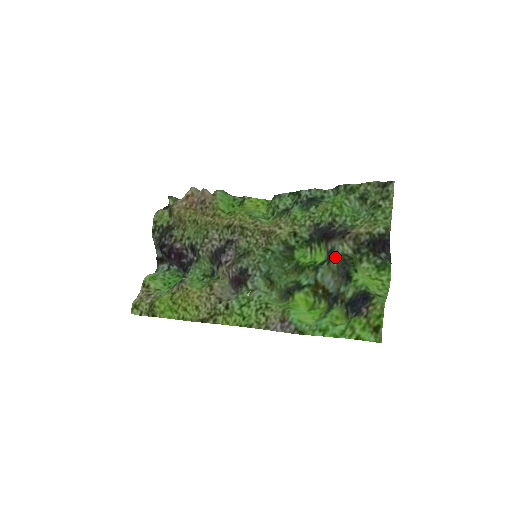
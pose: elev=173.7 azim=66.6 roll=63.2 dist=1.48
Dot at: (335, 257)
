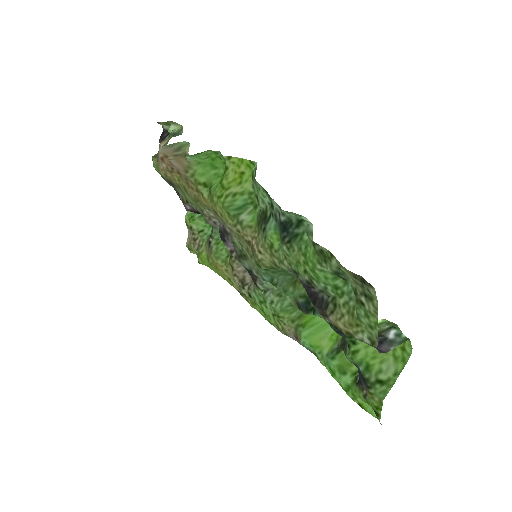
Dot at: (325, 320)
